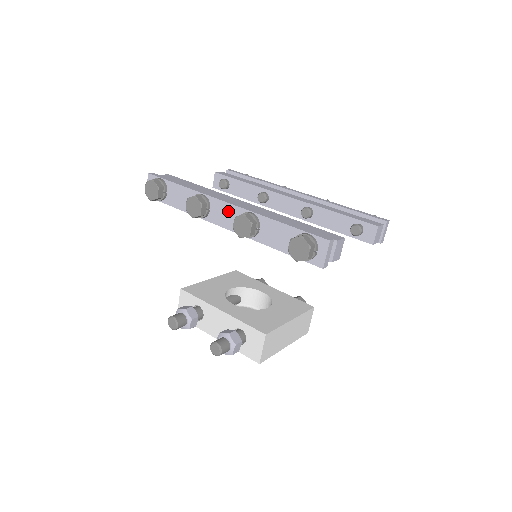
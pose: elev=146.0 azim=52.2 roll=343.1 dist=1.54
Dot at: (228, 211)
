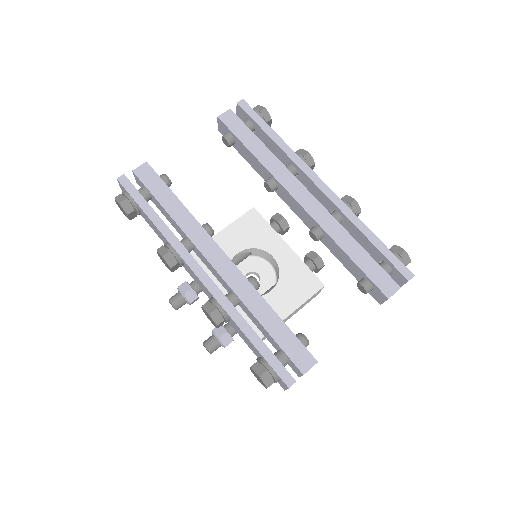
Dot at: (199, 282)
